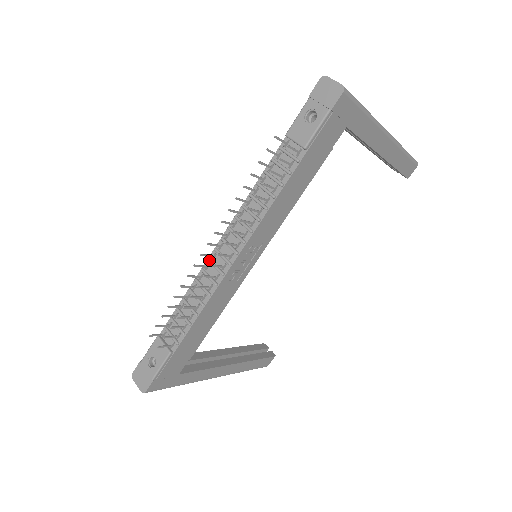
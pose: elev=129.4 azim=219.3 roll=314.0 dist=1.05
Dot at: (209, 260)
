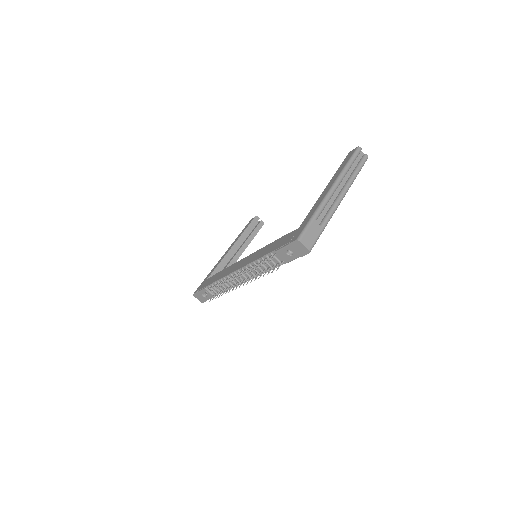
Dot at: (232, 276)
